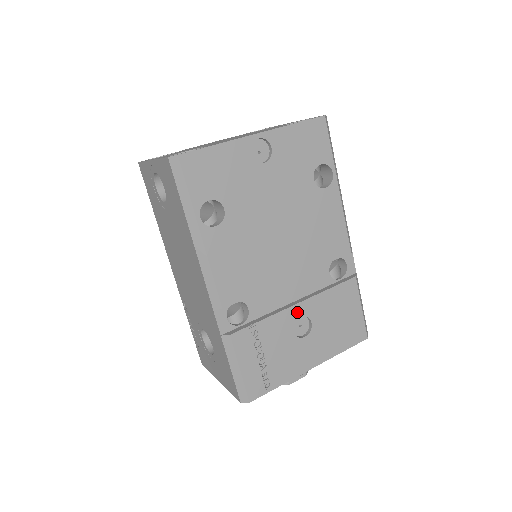
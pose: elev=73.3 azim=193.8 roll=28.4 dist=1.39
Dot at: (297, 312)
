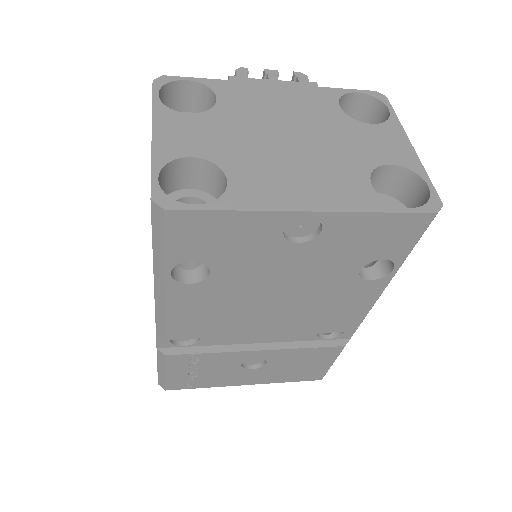
Dot at: (255, 355)
